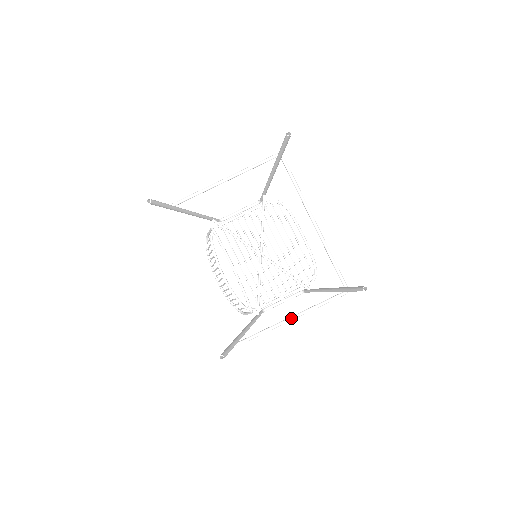
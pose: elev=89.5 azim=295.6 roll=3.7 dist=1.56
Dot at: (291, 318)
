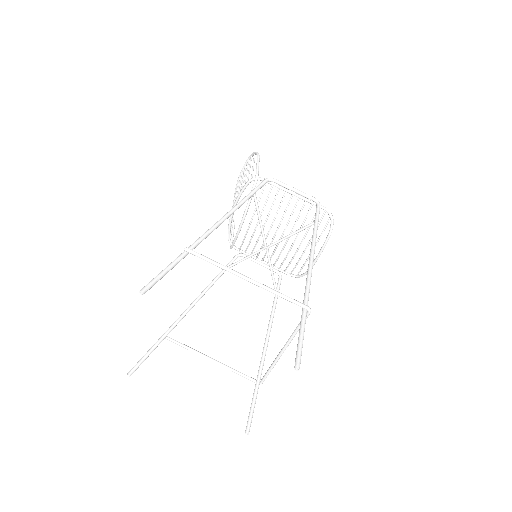
Dot at: (210, 360)
